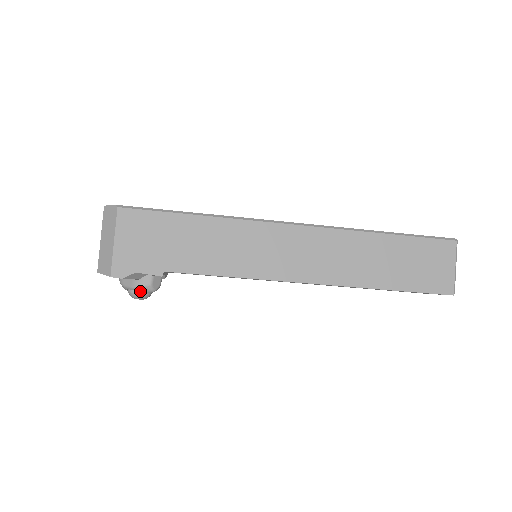
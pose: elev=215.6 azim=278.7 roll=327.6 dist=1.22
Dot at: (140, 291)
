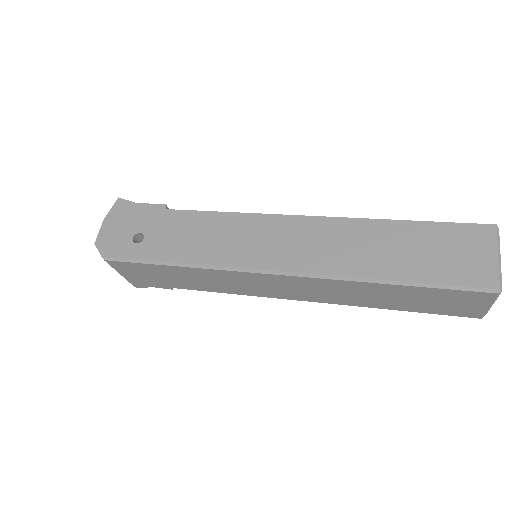
Dot at: occluded
